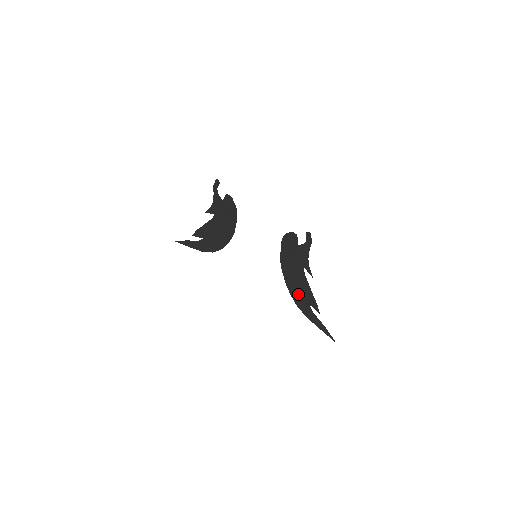
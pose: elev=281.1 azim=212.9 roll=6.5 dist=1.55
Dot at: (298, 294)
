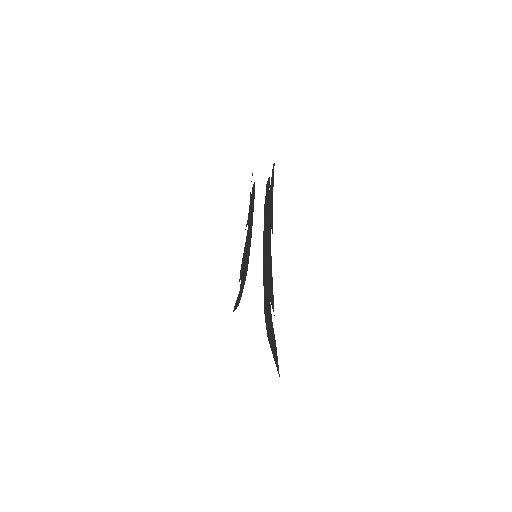
Dot at: (267, 289)
